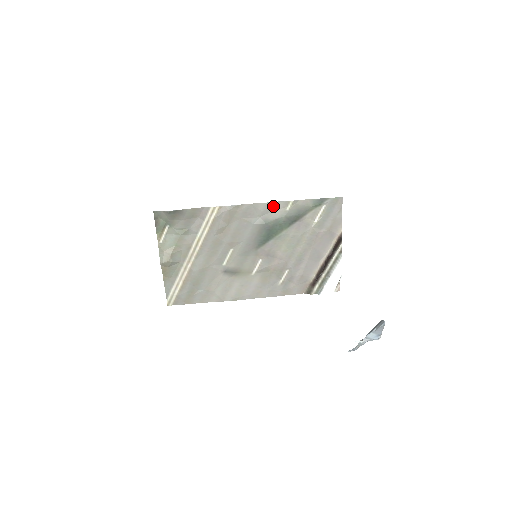
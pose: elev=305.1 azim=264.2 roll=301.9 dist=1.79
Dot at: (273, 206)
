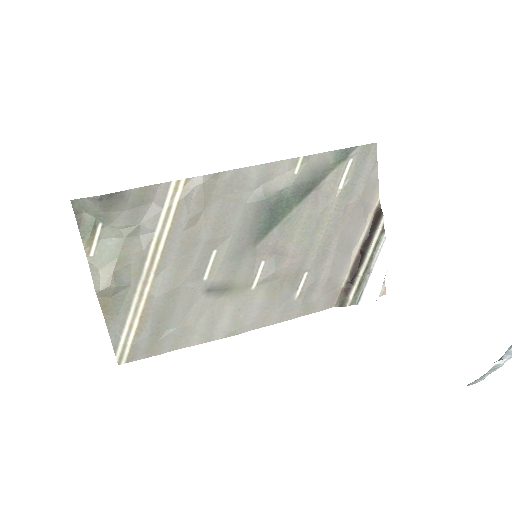
Dot at: (273, 169)
